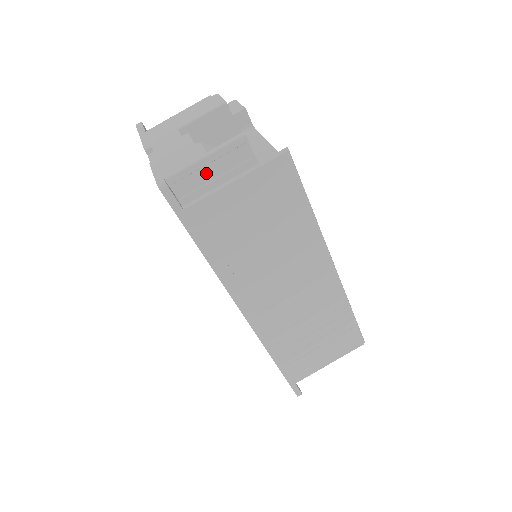
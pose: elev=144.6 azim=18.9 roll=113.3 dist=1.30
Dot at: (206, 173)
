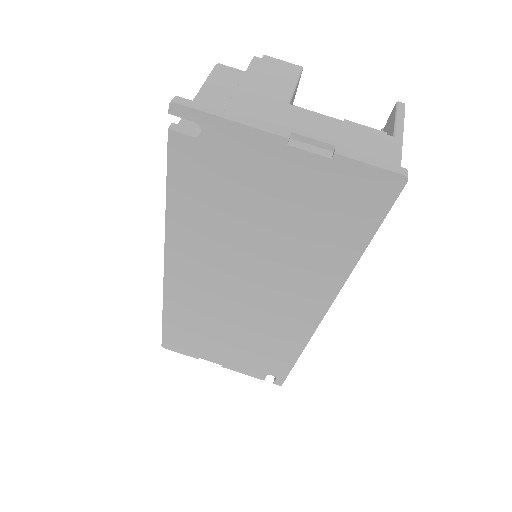
Dot at: occluded
